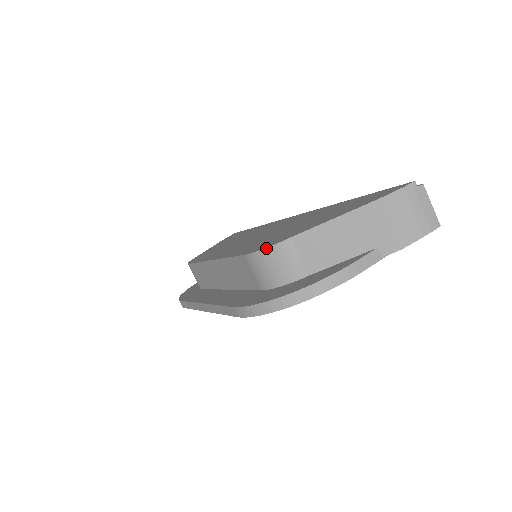
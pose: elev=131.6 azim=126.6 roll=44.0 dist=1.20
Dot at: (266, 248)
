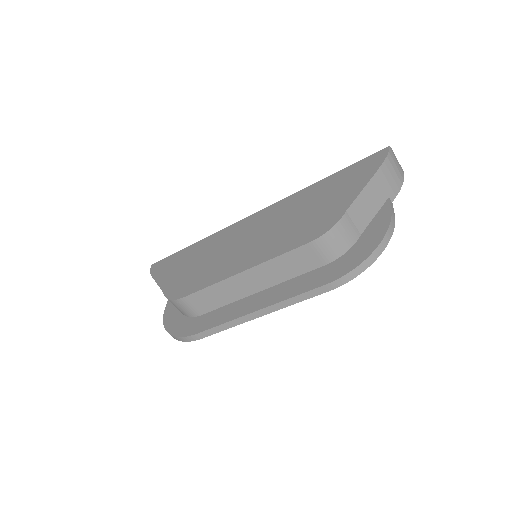
Dot at: (333, 227)
